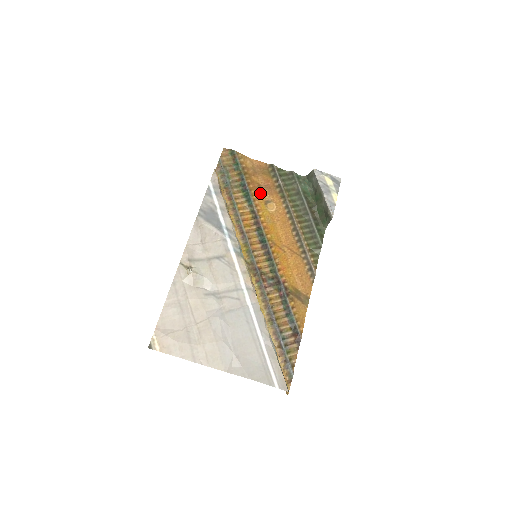
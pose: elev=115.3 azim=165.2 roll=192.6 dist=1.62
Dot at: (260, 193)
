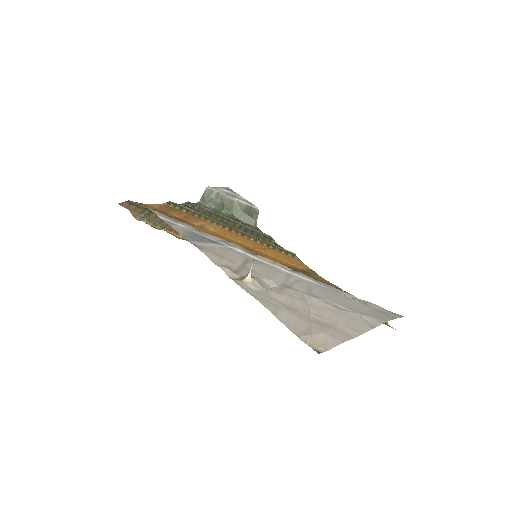
Dot at: (188, 223)
